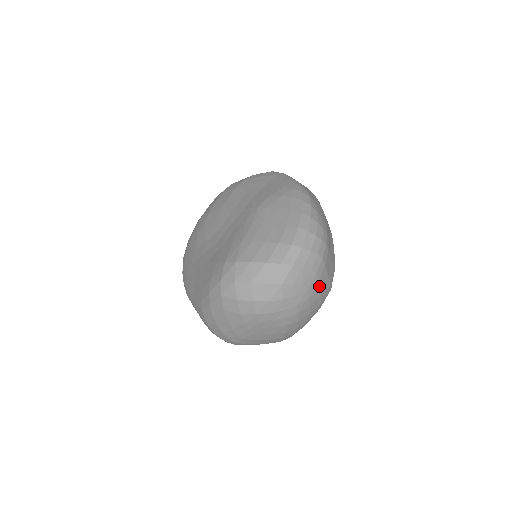
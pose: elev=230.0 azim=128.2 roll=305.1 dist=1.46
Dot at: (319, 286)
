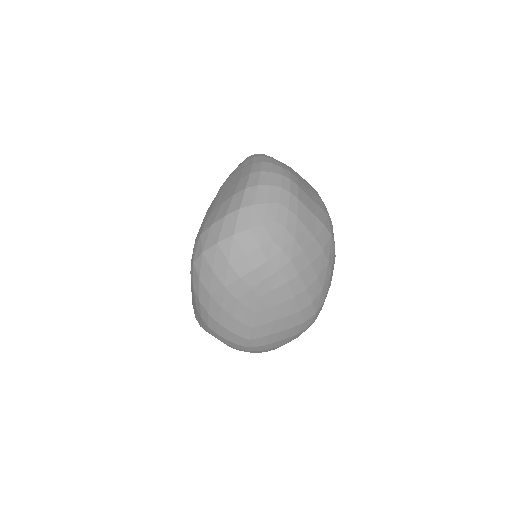
Dot at: (302, 224)
